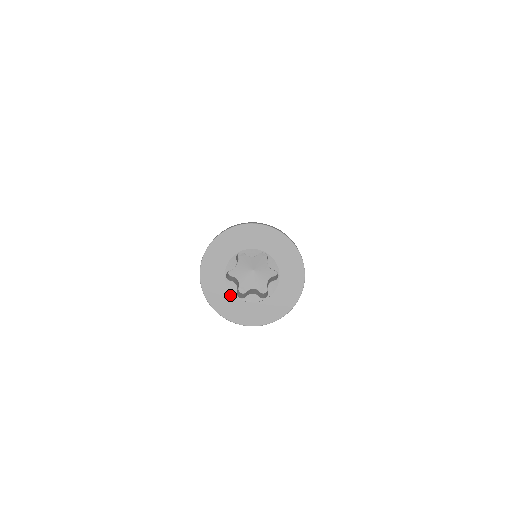
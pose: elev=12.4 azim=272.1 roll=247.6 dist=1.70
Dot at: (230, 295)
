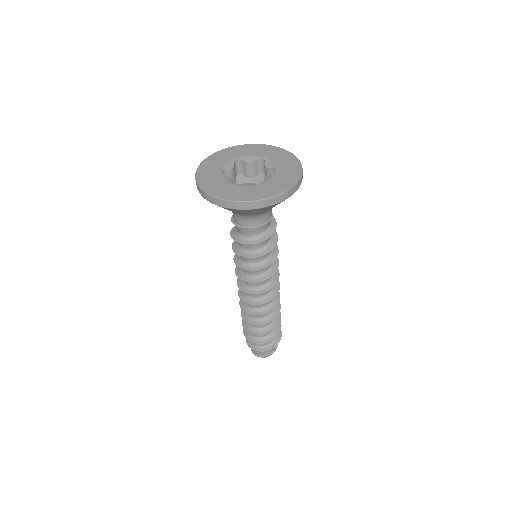
Dot at: (224, 182)
